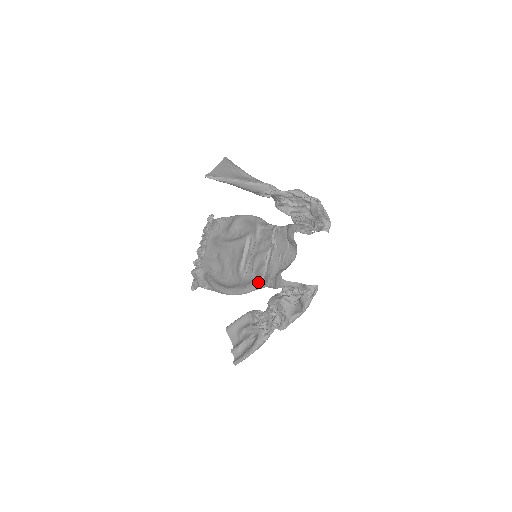
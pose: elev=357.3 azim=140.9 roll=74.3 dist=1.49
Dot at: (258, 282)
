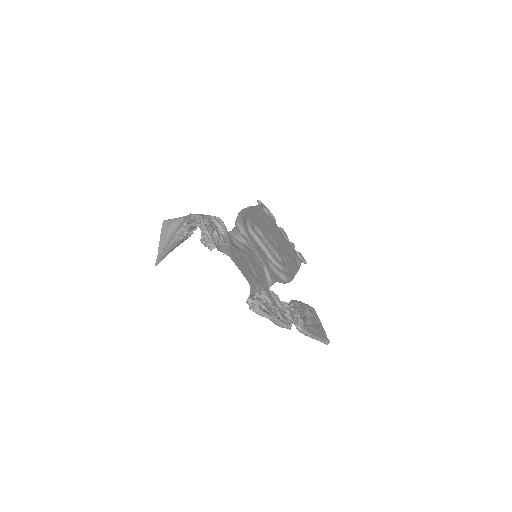
Dot at: occluded
